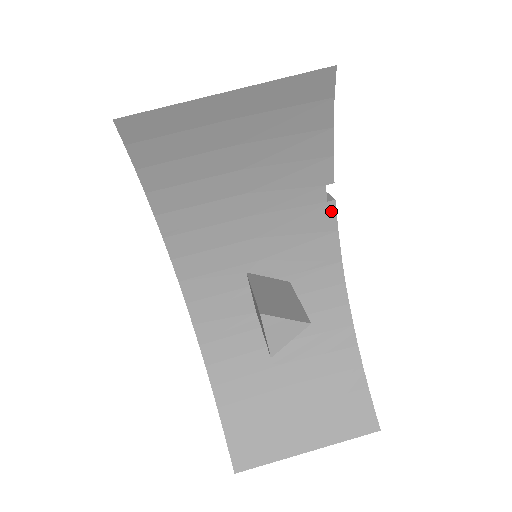
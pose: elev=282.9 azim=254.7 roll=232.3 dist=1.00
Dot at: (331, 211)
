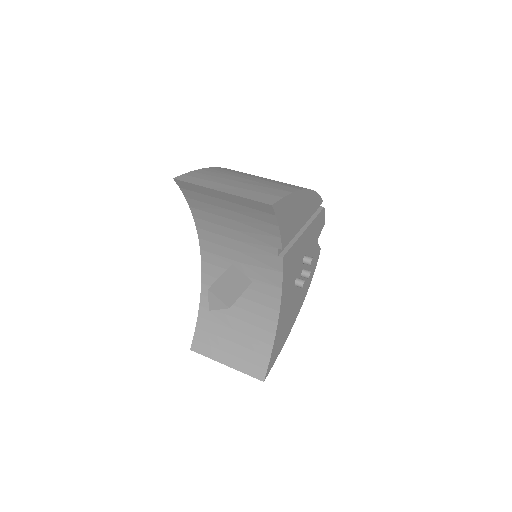
Dot at: (280, 261)
